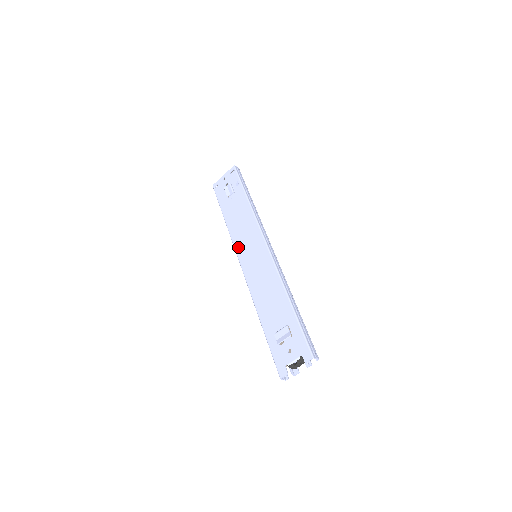
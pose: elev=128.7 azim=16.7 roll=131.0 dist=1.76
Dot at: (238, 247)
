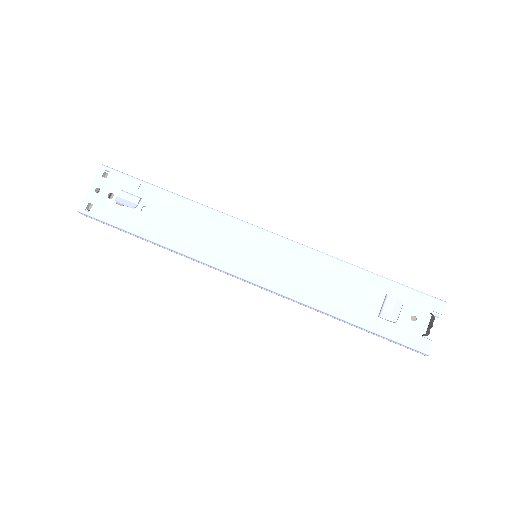
Dot at: (220, 261)
